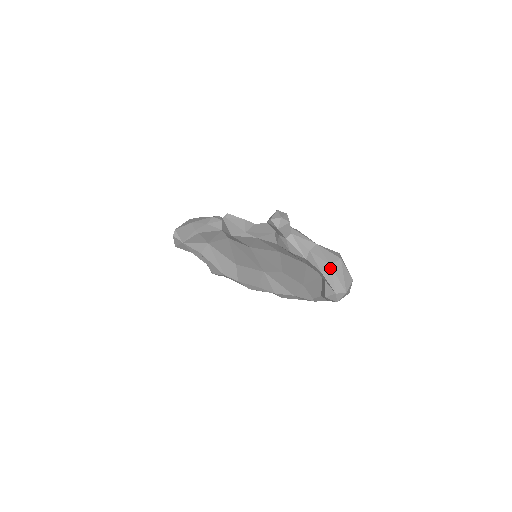
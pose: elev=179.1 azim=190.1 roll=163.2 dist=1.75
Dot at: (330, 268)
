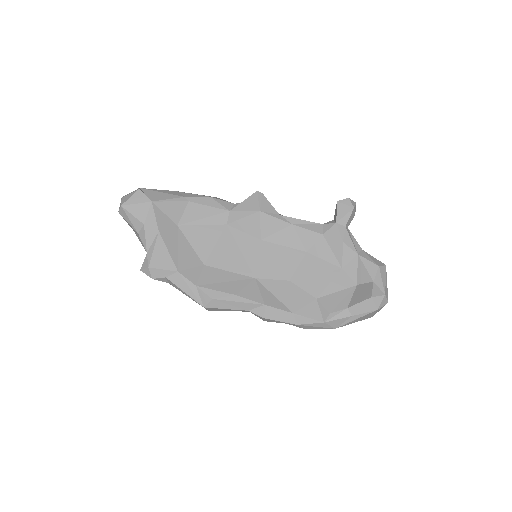
Dot at: (385, 267)
